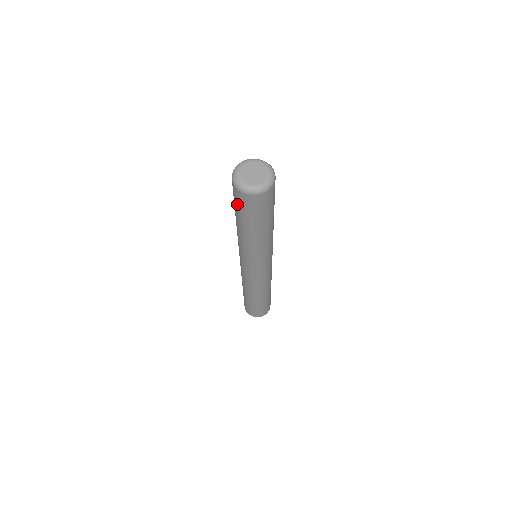
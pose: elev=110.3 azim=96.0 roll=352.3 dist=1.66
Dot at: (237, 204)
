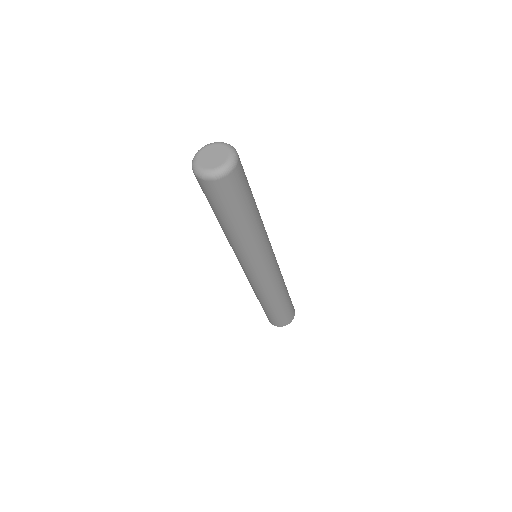
Dot at: (219, 200)
